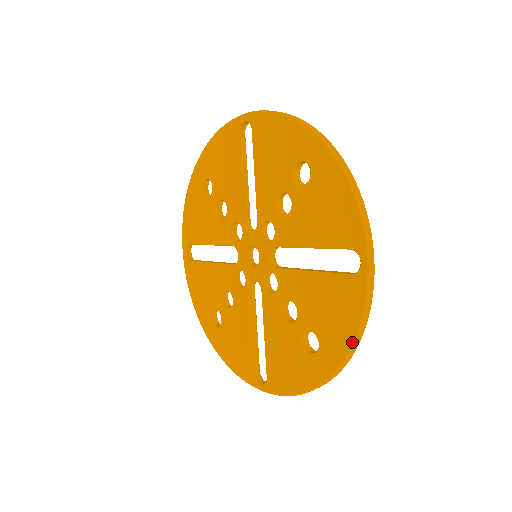
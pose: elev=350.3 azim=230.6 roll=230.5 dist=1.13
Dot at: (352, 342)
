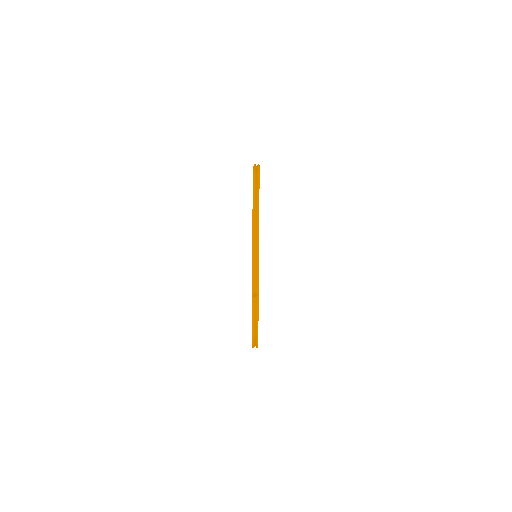
Dot at: occluded
